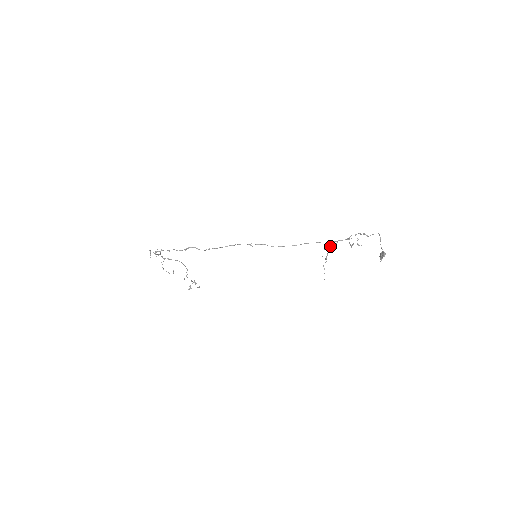
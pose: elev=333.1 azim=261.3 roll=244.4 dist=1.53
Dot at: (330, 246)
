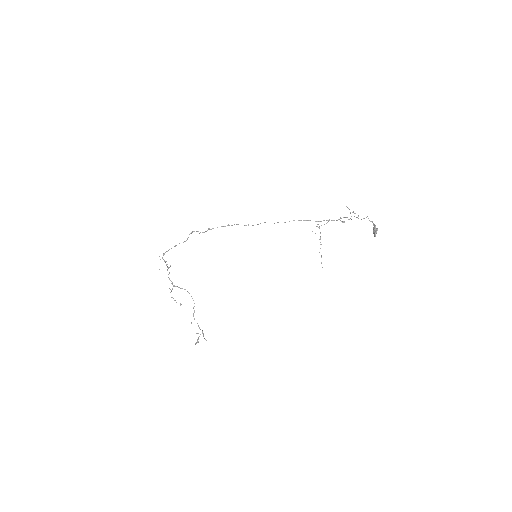
Dot at: occluded
